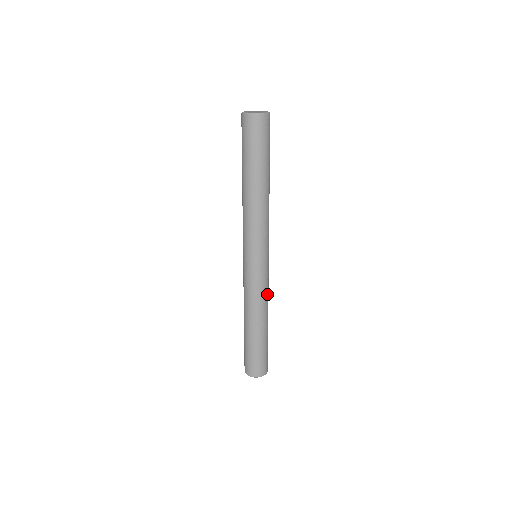
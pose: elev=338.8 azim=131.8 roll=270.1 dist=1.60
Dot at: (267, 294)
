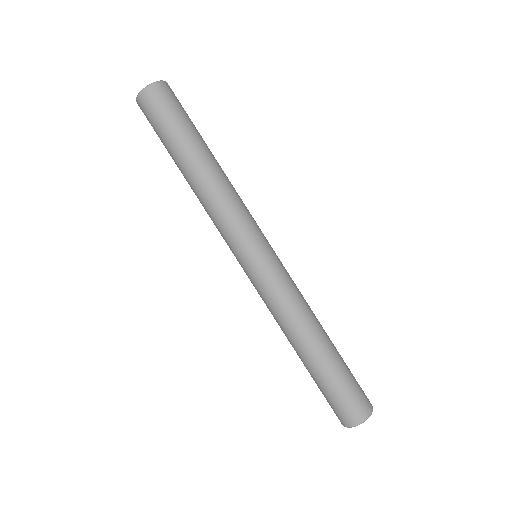
Dot at: (288, 304)
